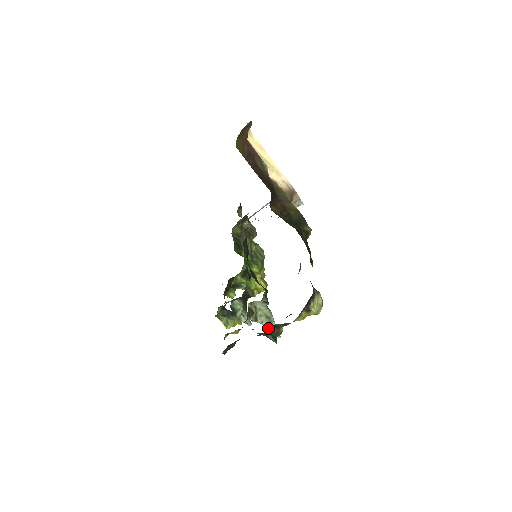
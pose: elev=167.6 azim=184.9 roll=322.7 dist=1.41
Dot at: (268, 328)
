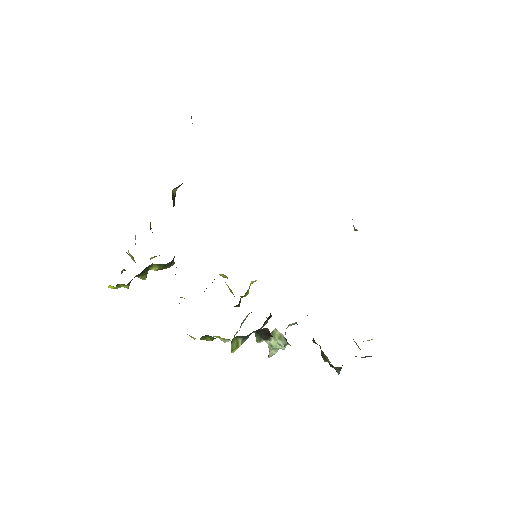
Dot at: (276, 349)
